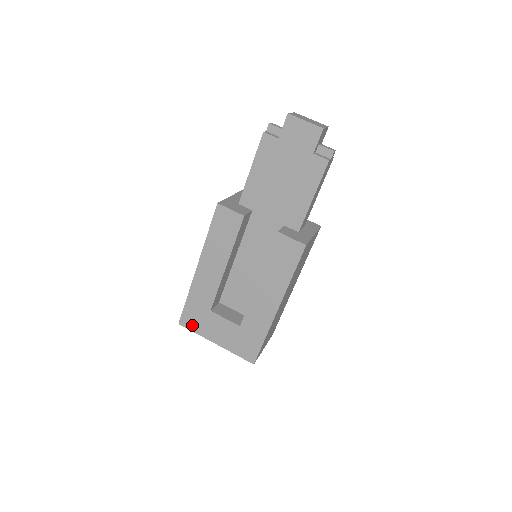
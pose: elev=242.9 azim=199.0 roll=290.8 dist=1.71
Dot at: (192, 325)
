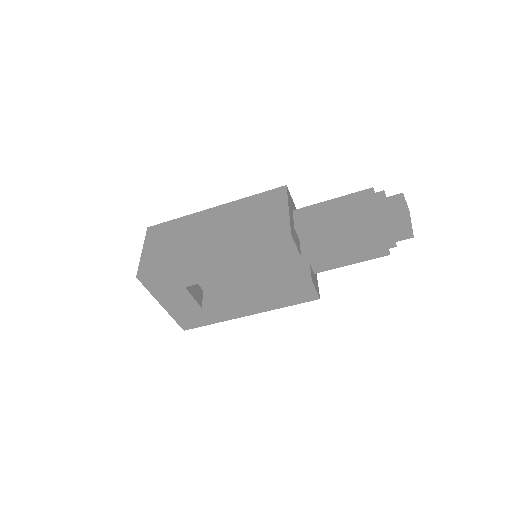
Dot at: (152, 285)
